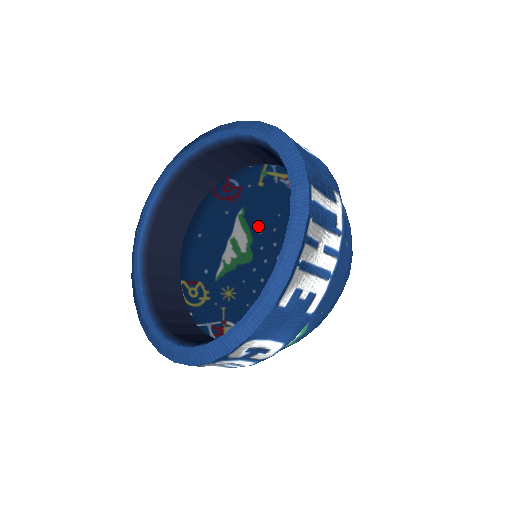
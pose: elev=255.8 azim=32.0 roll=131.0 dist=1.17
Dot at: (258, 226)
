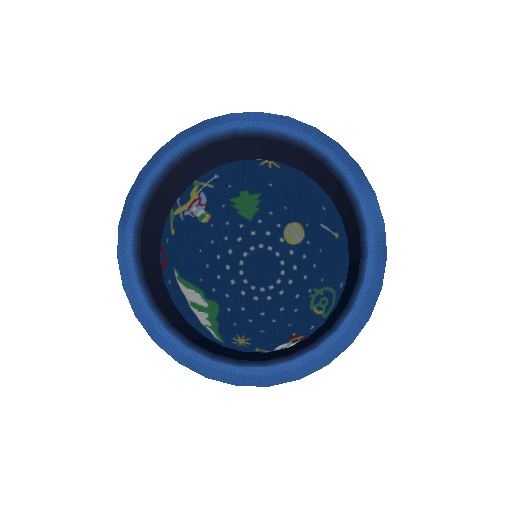
Dot at: (194, 276)
